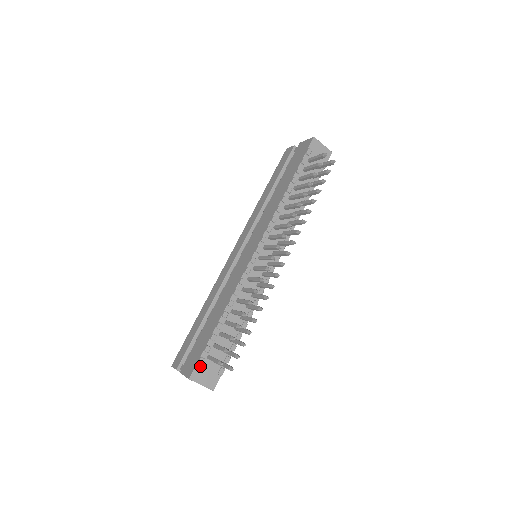
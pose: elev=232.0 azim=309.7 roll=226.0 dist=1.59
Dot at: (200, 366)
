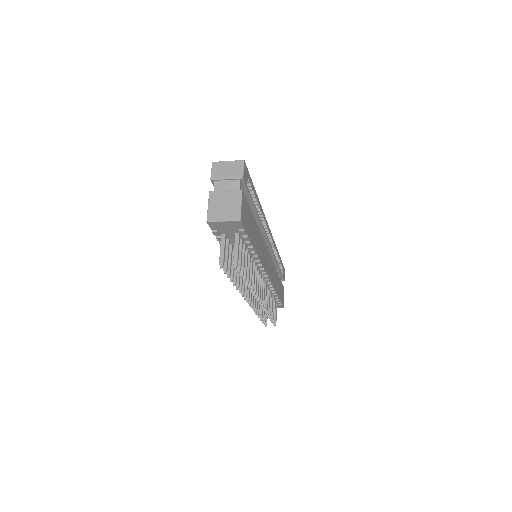
Dot at: occluded
